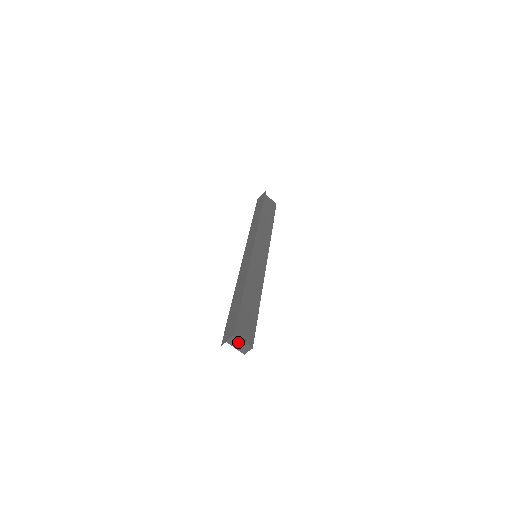
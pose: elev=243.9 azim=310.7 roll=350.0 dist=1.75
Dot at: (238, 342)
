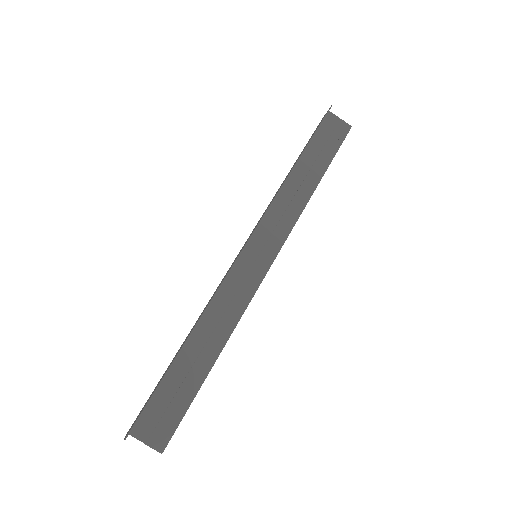
Dot at: (142, 441)
